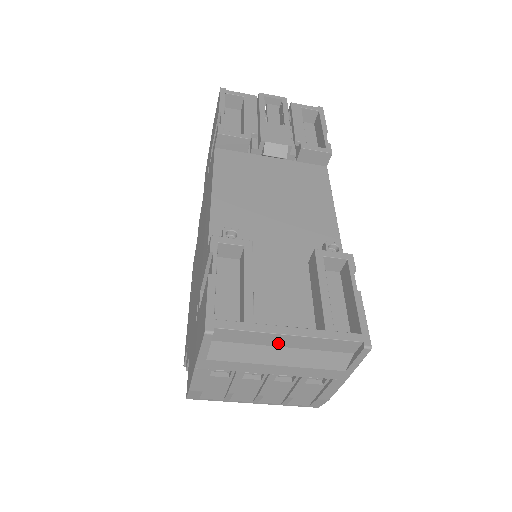
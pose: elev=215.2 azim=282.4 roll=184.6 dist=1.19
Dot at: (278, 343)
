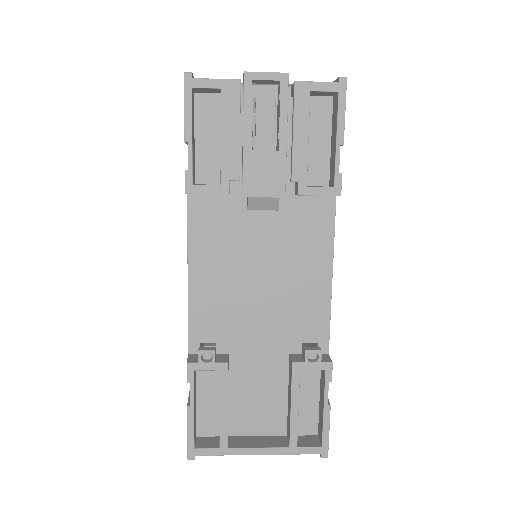
Dot at: occluded
